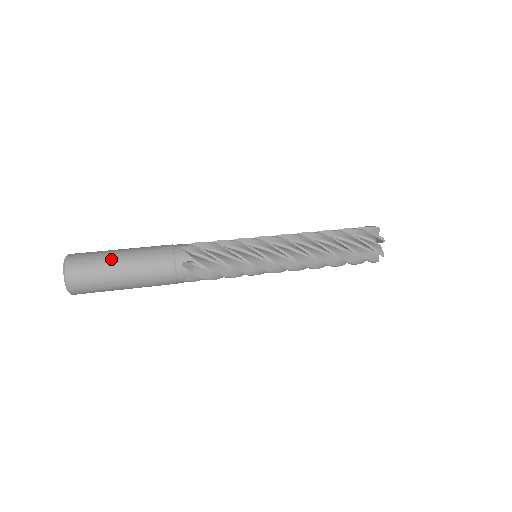
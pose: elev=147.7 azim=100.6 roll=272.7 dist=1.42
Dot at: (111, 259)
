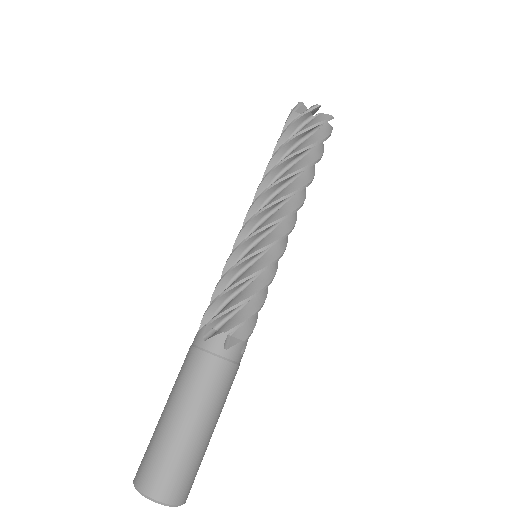
Dot at: (196, 443)
